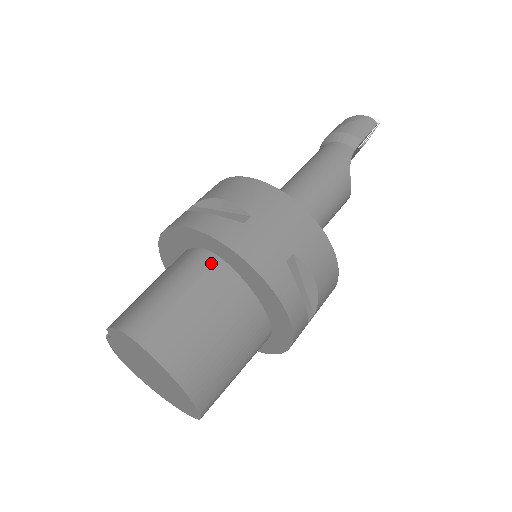
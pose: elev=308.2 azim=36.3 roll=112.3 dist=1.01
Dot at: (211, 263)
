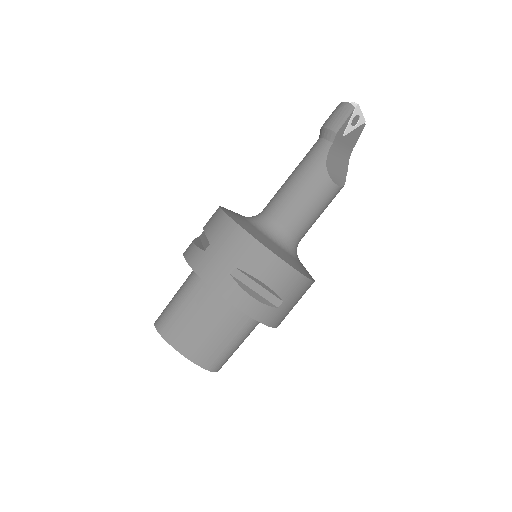
Dot at: (197, 278)
